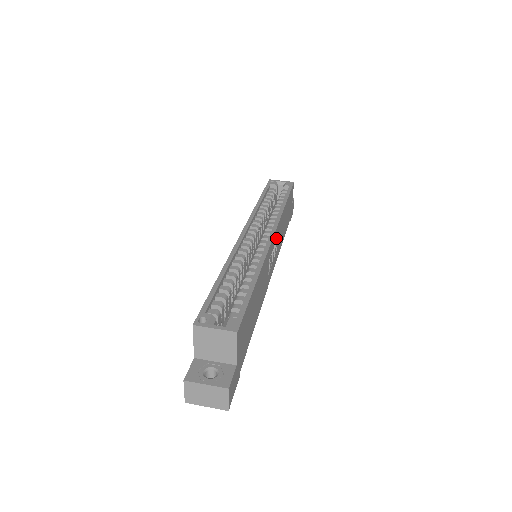
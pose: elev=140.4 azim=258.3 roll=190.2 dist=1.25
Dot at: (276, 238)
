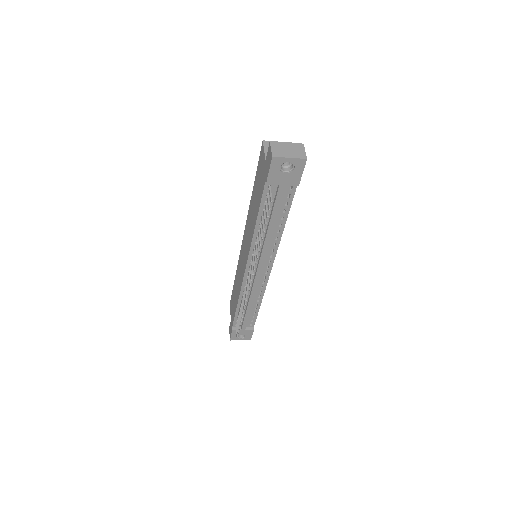
Dot at: occluded
